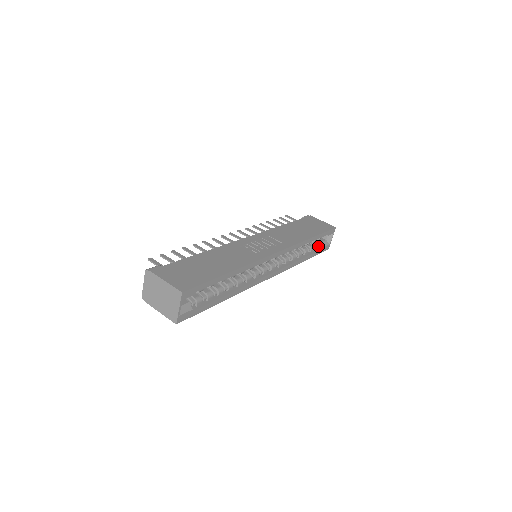
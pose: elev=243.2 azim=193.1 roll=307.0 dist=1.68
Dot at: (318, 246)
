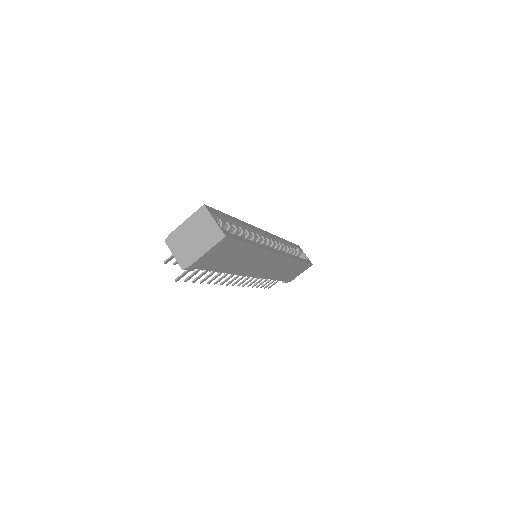
Dot at: occluded
